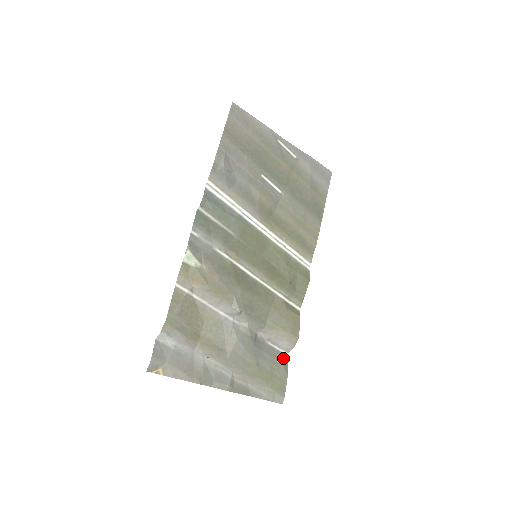
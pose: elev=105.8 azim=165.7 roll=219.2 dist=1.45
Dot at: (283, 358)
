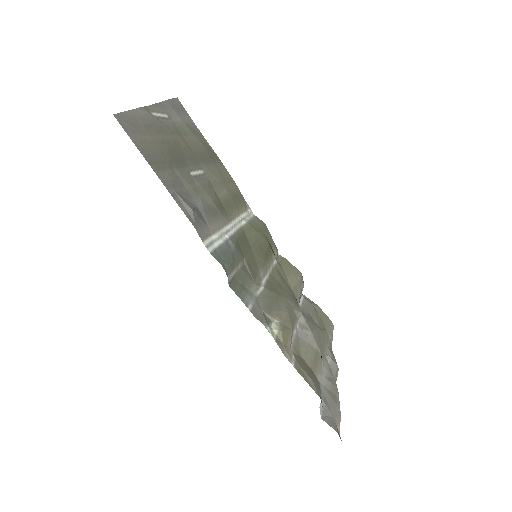
Dot at: (307, 300)
